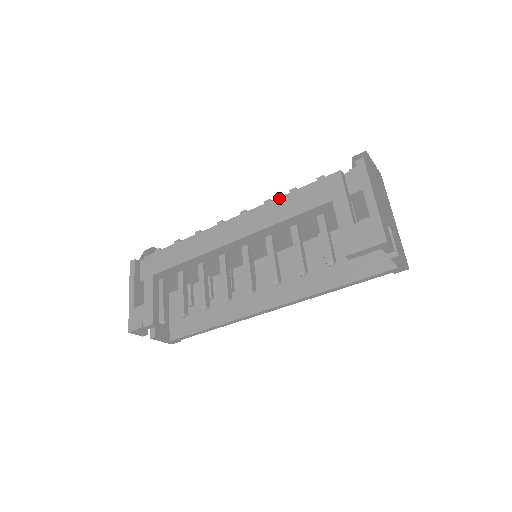
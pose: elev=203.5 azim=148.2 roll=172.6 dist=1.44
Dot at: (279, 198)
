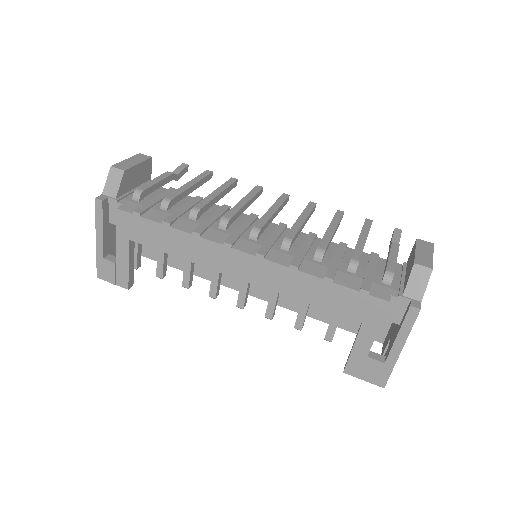
Dot at: (309, 276)
